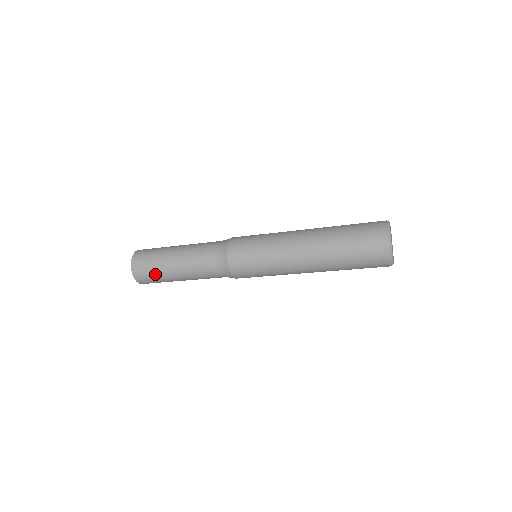
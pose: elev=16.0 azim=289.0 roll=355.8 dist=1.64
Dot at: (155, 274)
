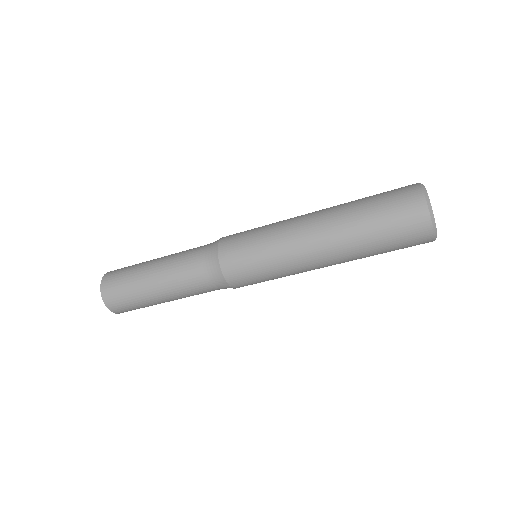
Dot at: (131, 296)
